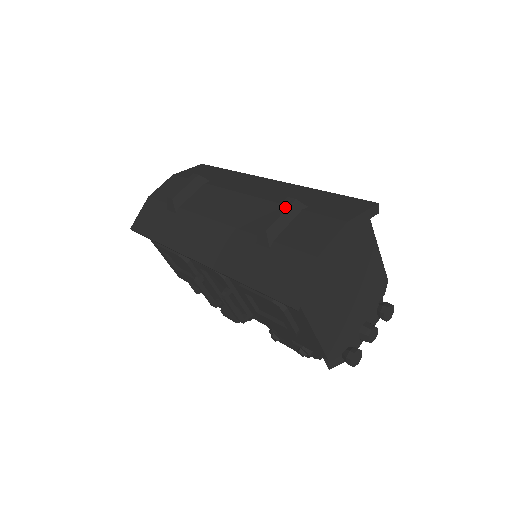
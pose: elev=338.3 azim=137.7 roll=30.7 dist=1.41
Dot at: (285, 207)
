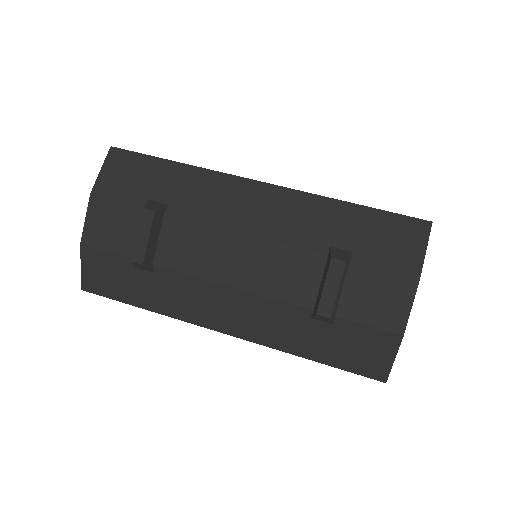
Dot at: (338, 277)
